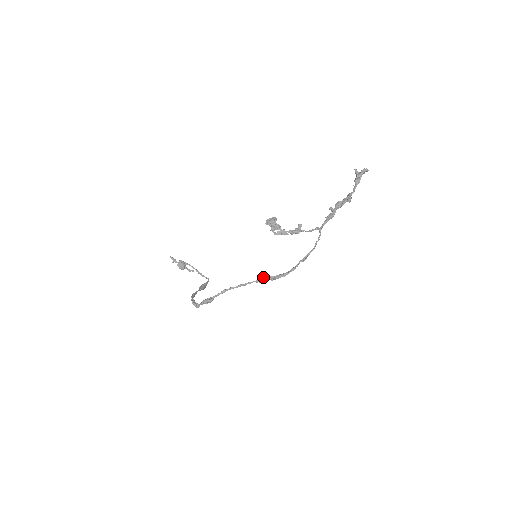
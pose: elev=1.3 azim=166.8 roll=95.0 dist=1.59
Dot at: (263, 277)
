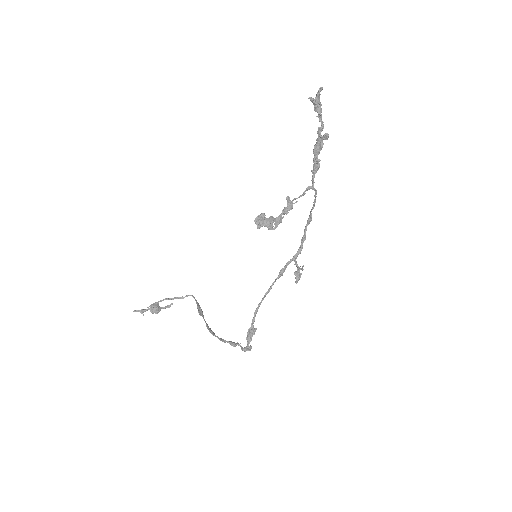
Dot at: (297, 277)
